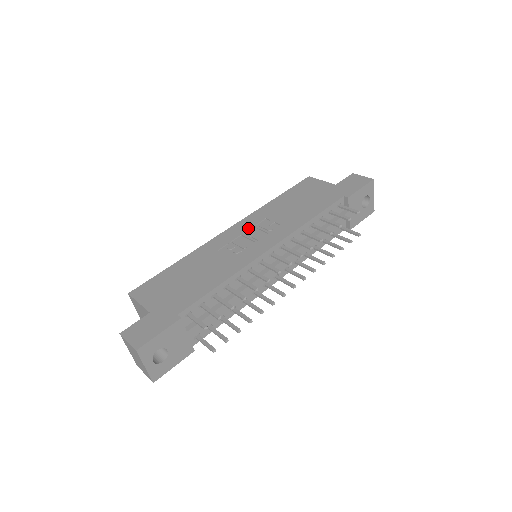
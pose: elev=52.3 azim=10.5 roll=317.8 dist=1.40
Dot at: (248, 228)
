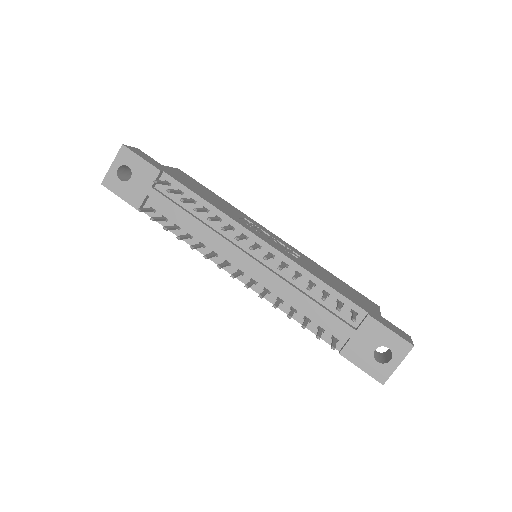
Dot at: (281, 242)
